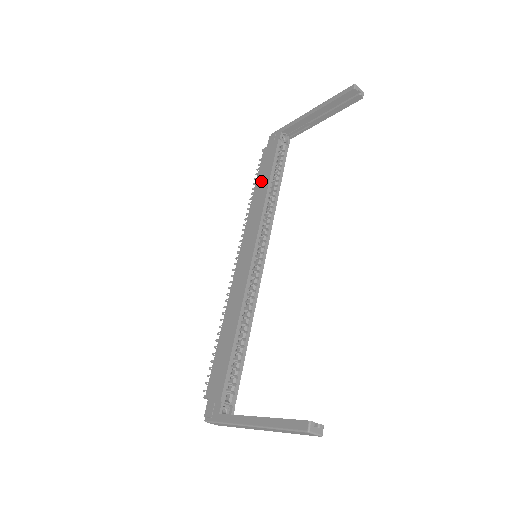
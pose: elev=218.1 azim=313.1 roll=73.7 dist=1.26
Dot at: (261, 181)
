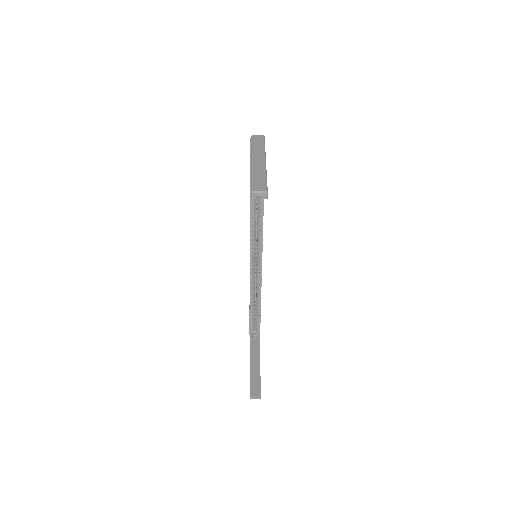
Dot at: occluded
